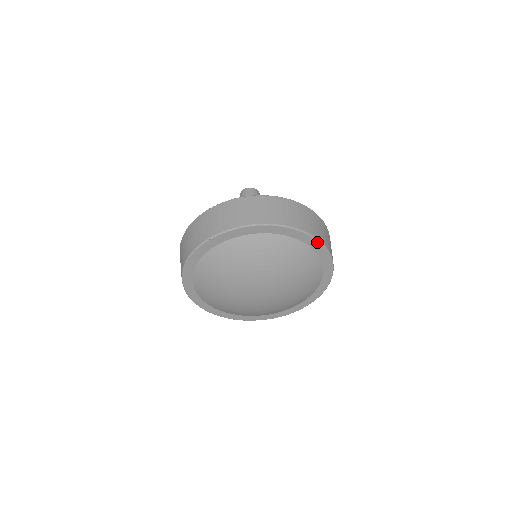
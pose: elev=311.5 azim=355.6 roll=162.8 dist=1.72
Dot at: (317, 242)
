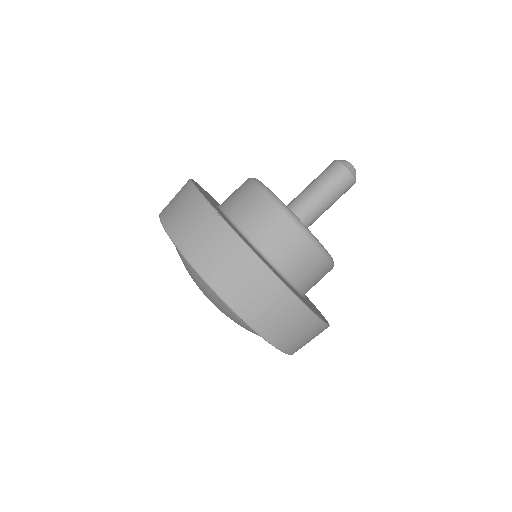
Dot at: (268, 341)
